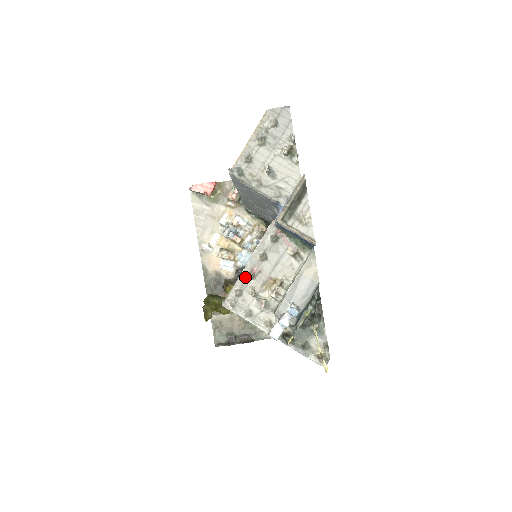
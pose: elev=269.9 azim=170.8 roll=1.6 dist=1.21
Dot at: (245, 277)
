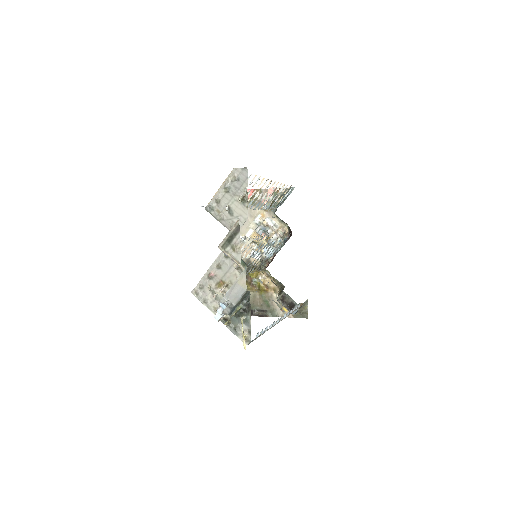
Dot at: (206, 277)
